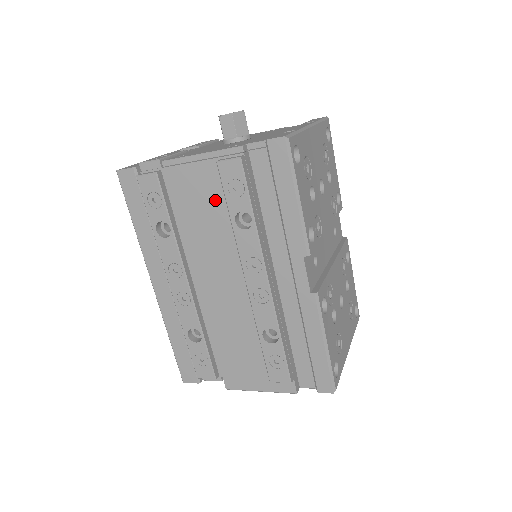
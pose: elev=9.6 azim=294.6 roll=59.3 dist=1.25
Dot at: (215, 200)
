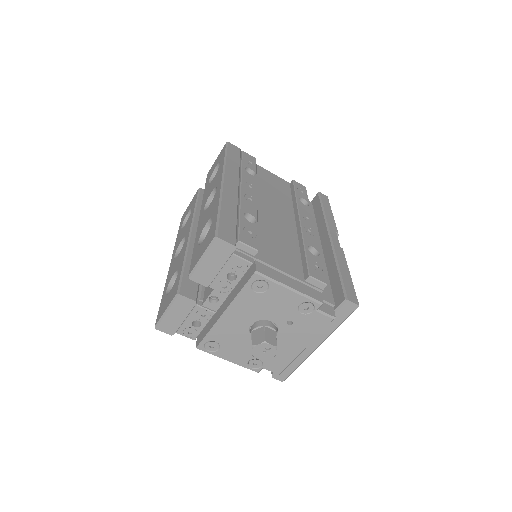
Dot at: (283, 190)
